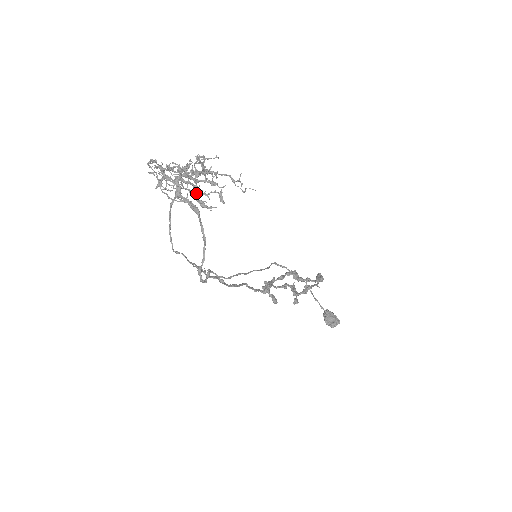
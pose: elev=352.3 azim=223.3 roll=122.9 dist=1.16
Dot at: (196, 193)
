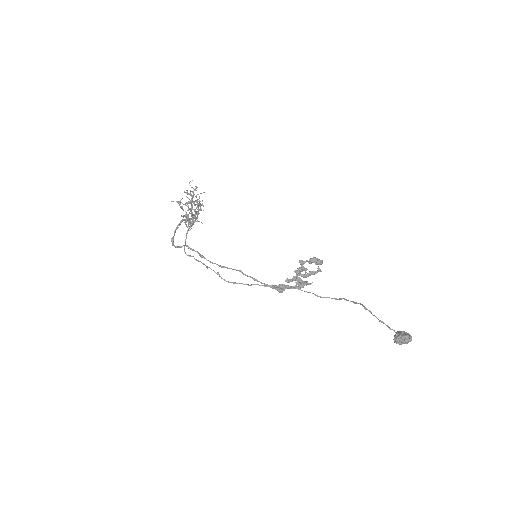
Dot at: (197, 217)
